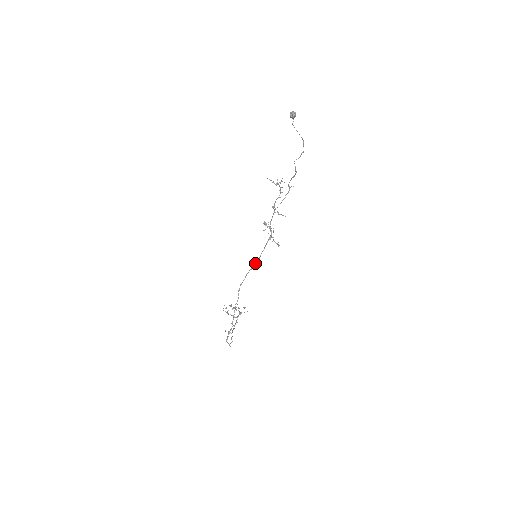
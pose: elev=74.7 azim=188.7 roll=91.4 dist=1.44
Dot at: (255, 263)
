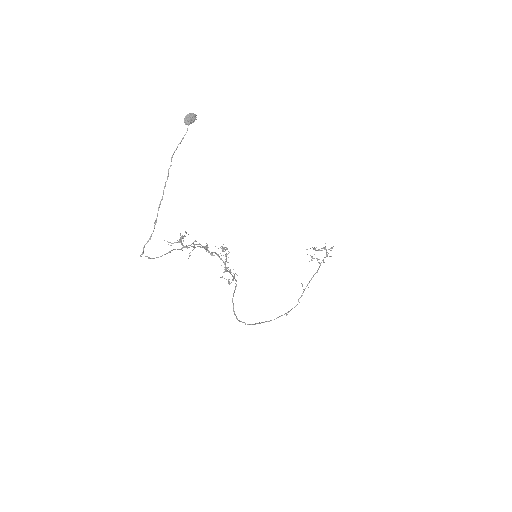
Dot at: occluded
